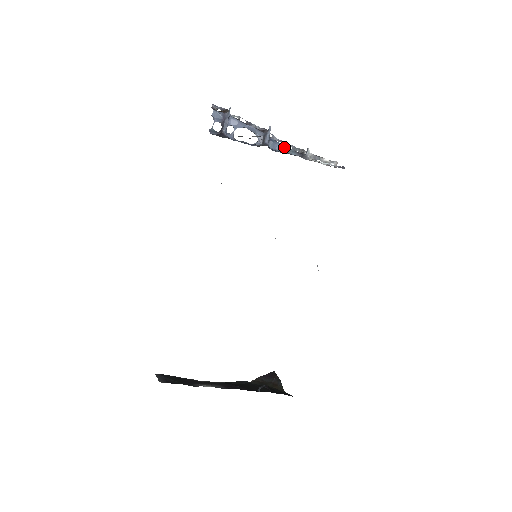
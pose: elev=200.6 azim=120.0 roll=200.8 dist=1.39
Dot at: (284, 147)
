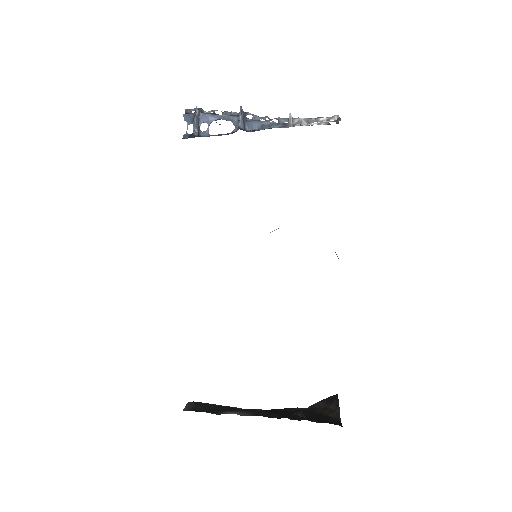
Dot at: (264, 123)
